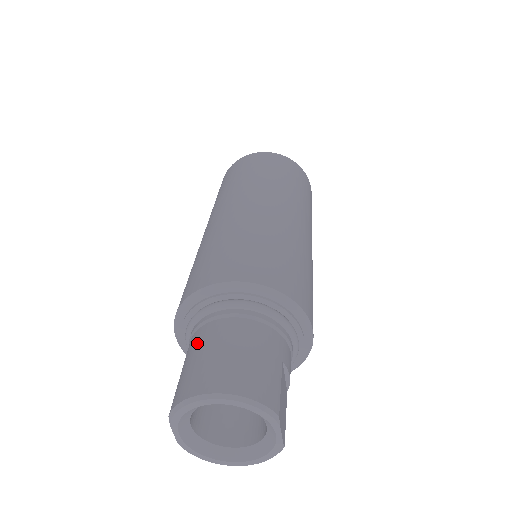
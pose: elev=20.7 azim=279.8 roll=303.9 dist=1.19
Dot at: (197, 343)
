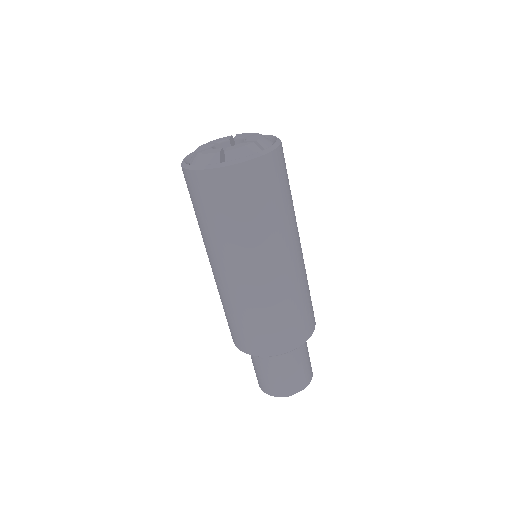
Dot at: occluded
